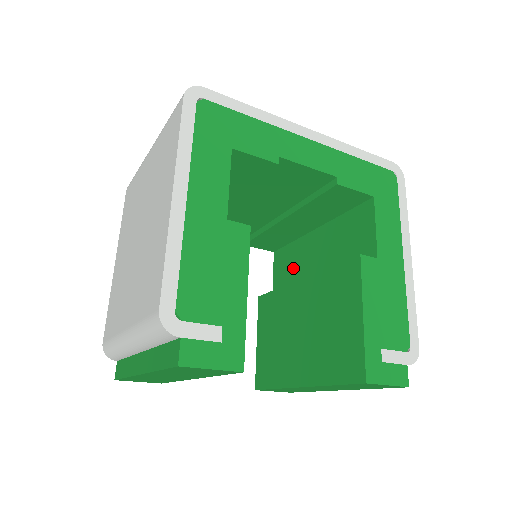
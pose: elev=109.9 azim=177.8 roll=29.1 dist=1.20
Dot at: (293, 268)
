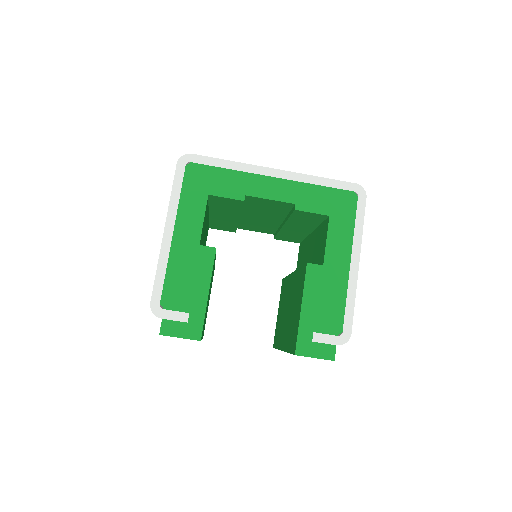
Dot at: (303, 260)
